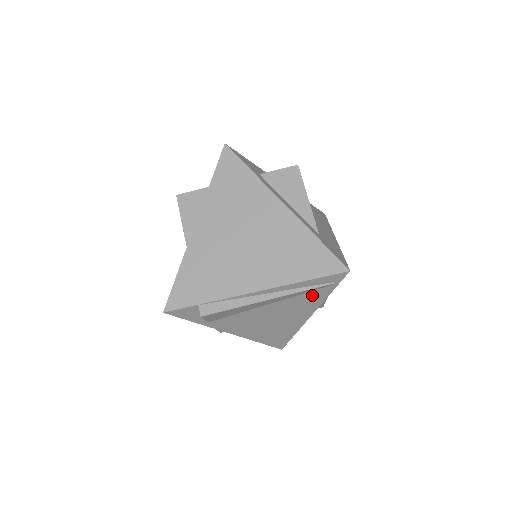
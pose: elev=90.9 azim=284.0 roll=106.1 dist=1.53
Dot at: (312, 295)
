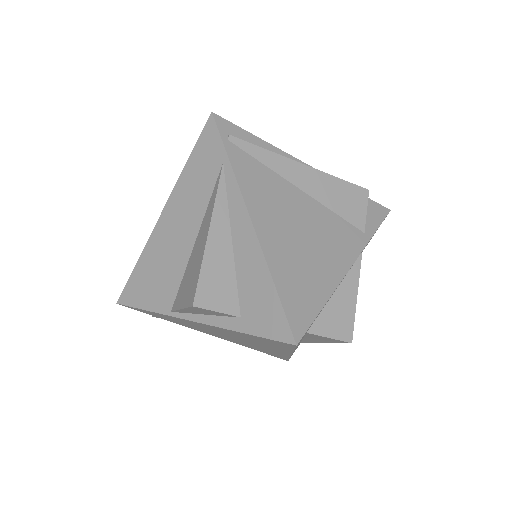
Dot at: occluded
